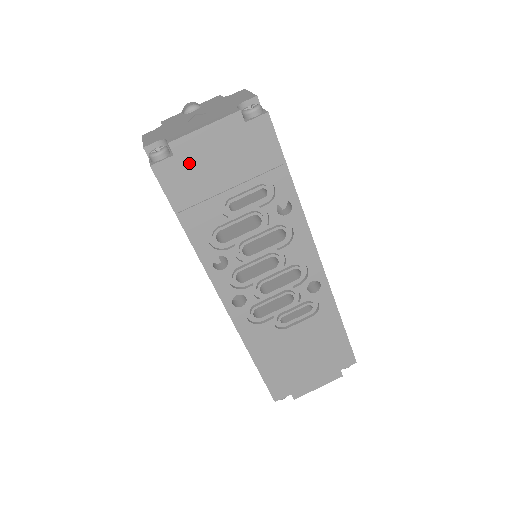
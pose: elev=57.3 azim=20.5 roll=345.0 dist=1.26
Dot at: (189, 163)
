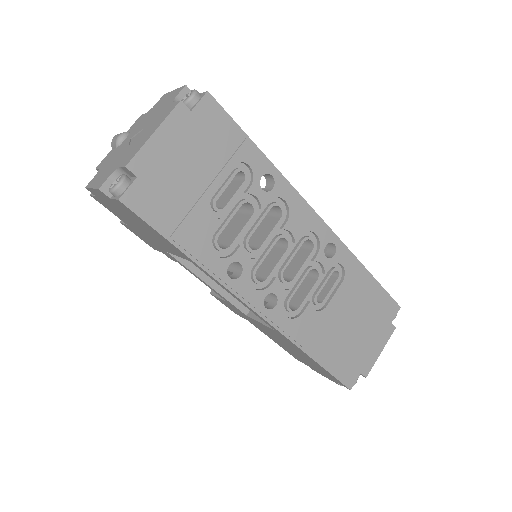
Dot at: (156, 179)
